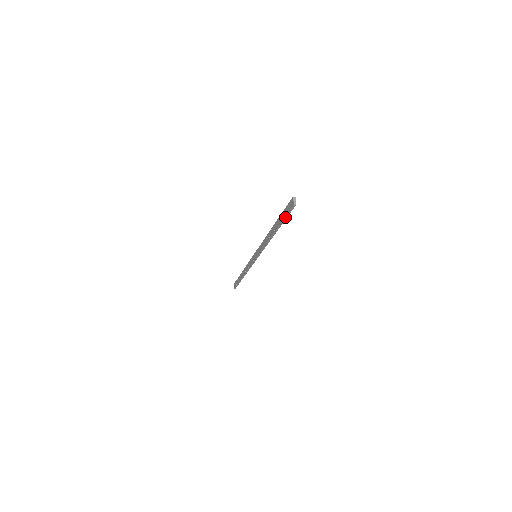
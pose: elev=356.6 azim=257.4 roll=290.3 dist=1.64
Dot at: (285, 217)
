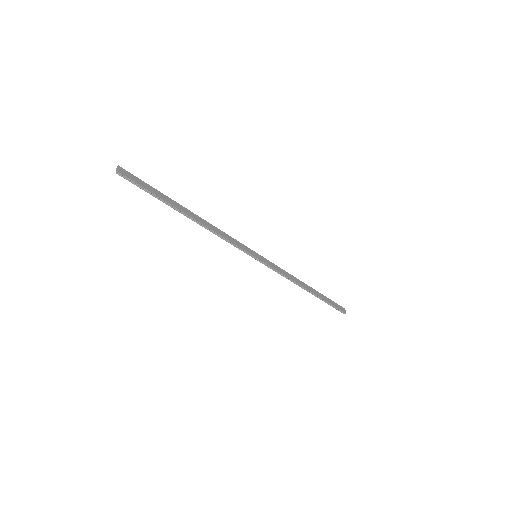
Dot at: (146, 191)
